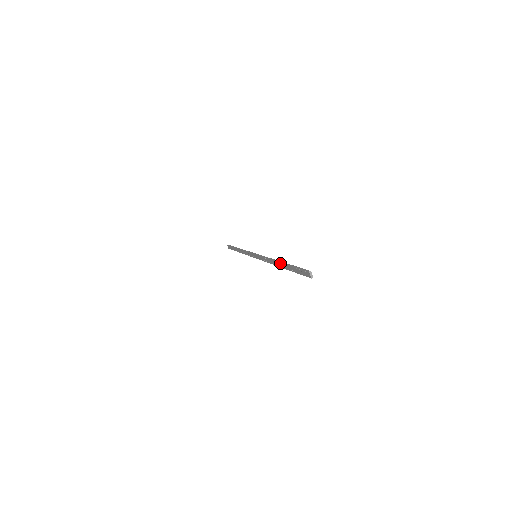
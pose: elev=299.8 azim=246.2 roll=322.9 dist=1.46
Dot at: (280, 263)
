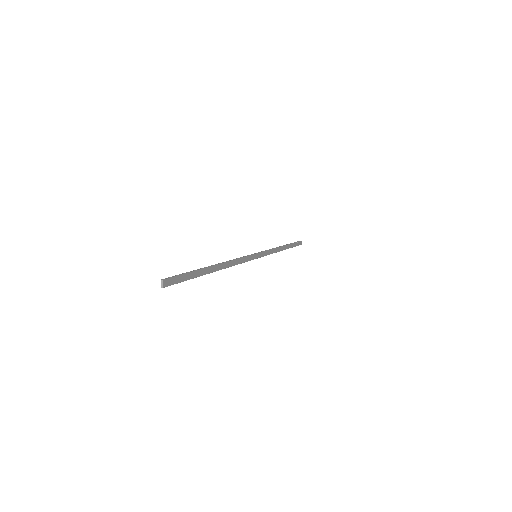
Dot at: (211, 266)
